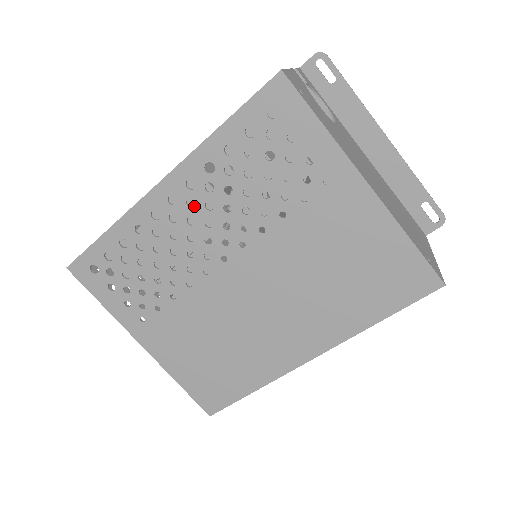
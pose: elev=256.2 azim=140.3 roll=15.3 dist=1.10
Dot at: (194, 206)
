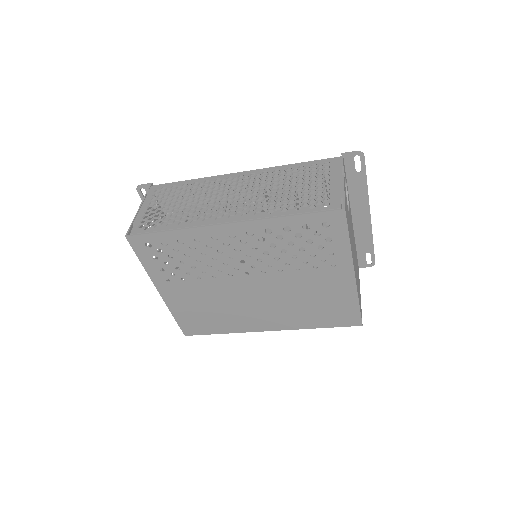
Dot at: (244, 242)
